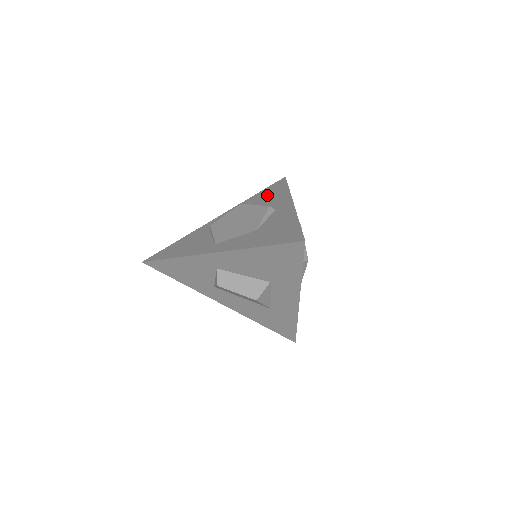
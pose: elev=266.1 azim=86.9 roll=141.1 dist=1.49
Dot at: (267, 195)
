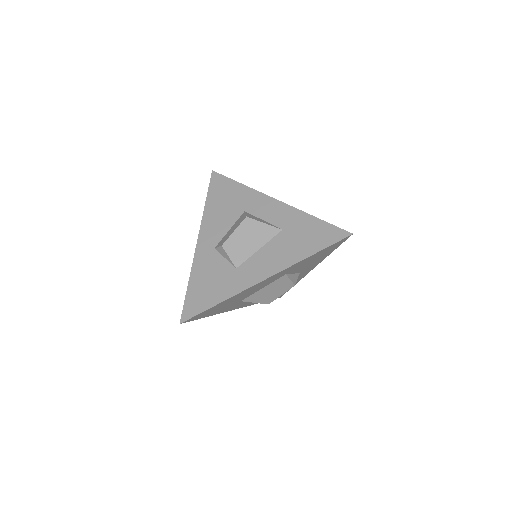
Dot at: occluded
